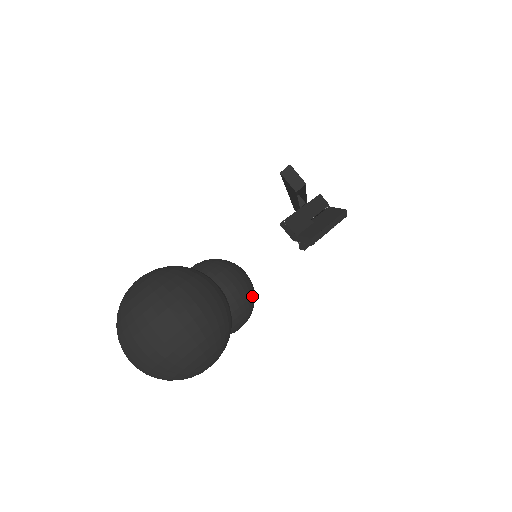
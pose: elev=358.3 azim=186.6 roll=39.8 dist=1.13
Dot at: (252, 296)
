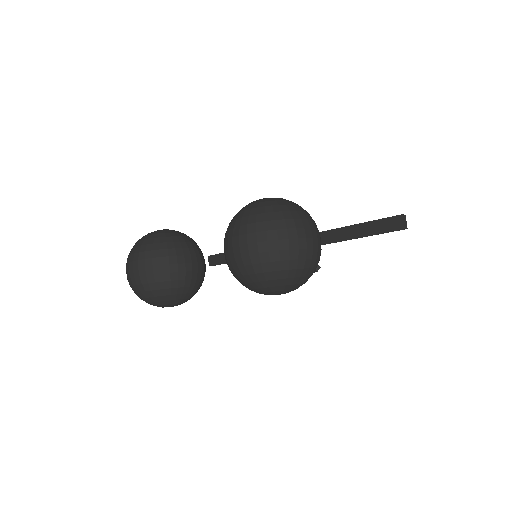
Dot at: occluded
